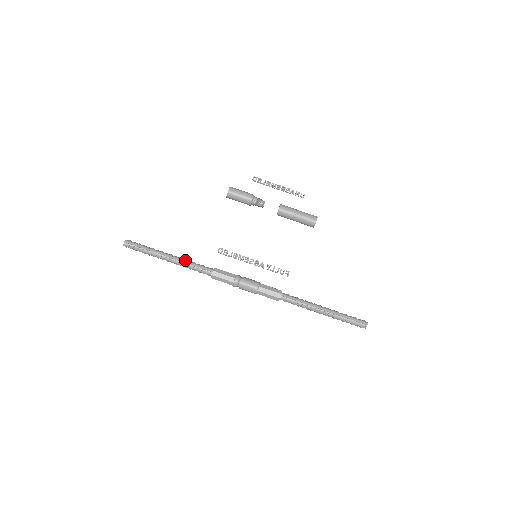
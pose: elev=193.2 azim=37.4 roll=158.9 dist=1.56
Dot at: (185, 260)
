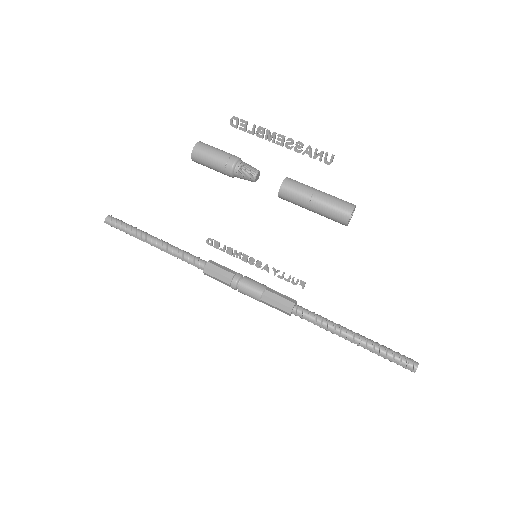
Dot at: (171, 252)
